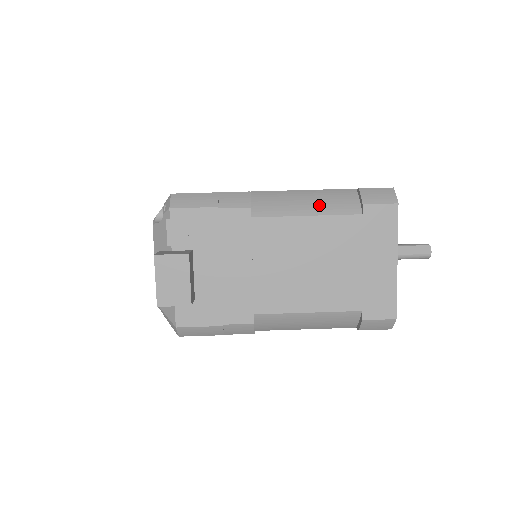
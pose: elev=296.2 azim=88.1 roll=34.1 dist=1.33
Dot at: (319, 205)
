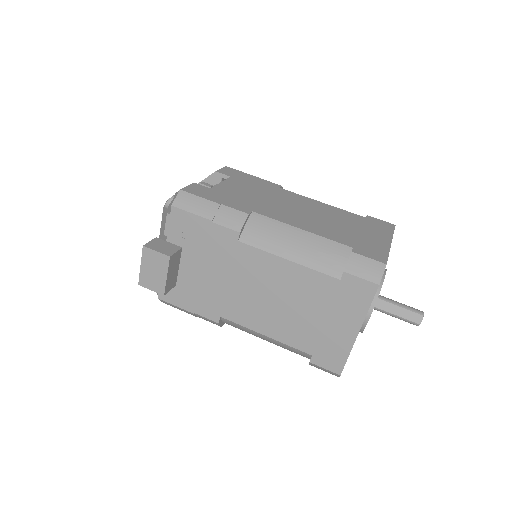
Dot at: (305, 253)
